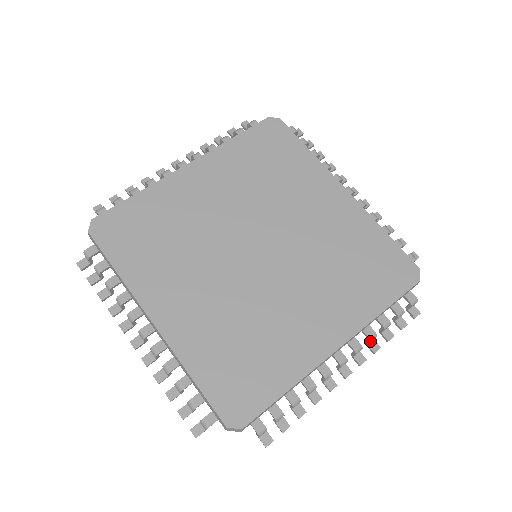
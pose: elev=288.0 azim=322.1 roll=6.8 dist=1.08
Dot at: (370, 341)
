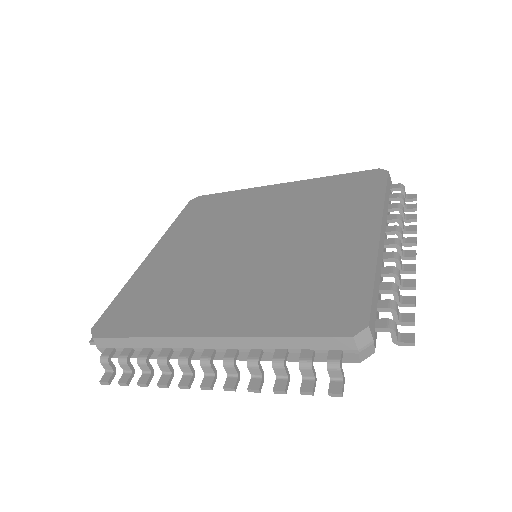
Dot at: (247, 364)
